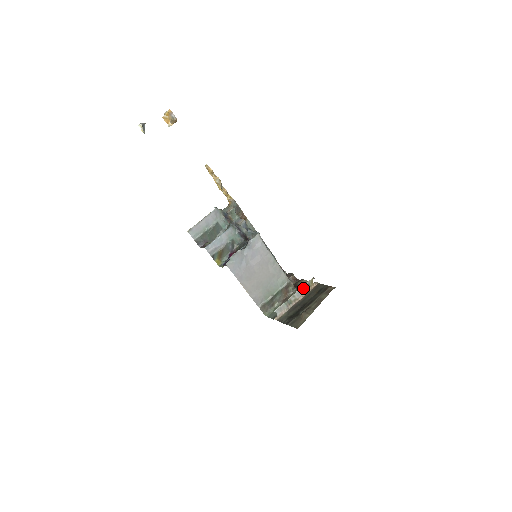
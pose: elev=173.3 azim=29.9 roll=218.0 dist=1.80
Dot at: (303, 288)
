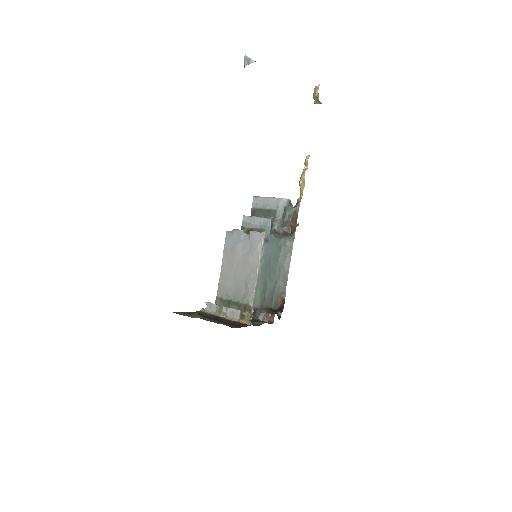
Dot at: (238, 312)
